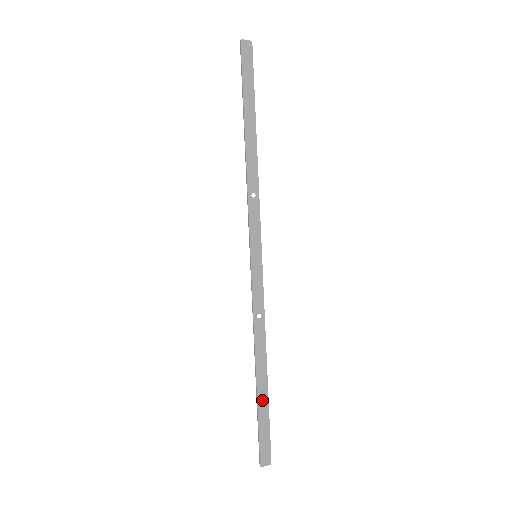
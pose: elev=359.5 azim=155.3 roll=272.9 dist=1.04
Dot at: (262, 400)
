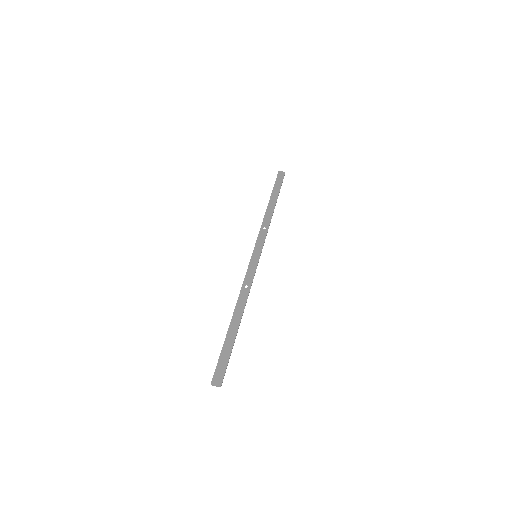
Dot at: (230, 337)
